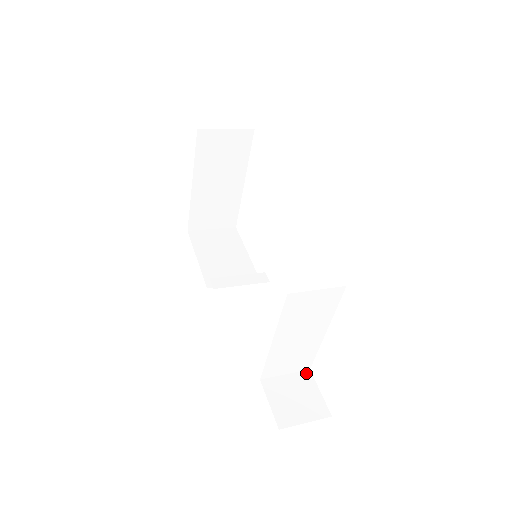
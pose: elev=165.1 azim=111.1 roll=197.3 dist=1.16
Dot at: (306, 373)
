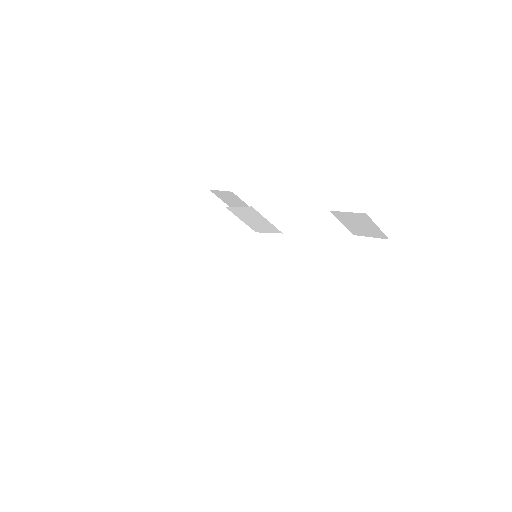
Dot at: (310, 322)
